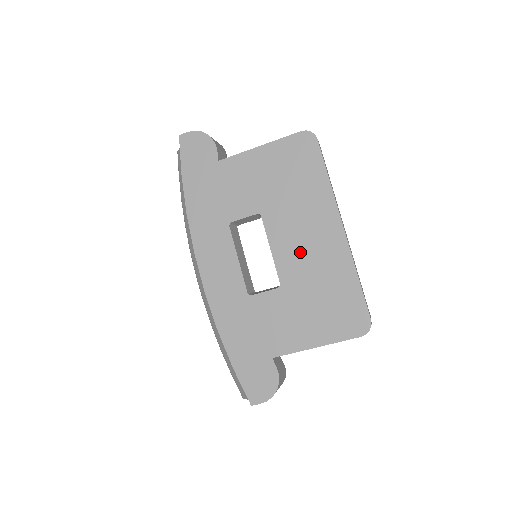
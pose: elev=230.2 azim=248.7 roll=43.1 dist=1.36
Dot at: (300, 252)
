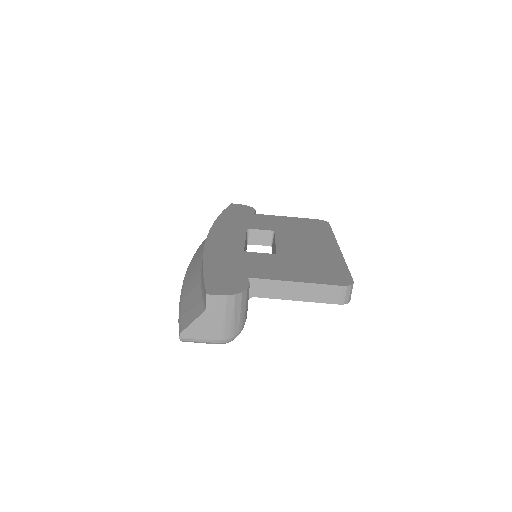
Dot at: (300, 247)
